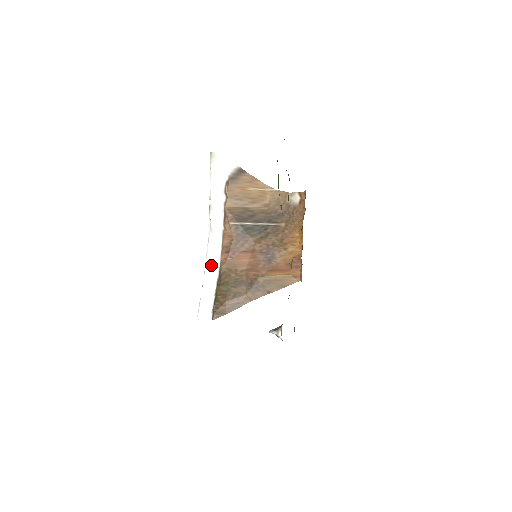
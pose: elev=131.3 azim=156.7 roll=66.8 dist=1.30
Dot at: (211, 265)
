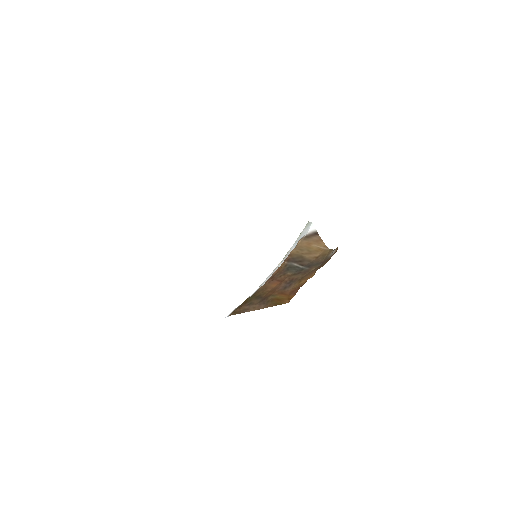
Dot at: occluded
